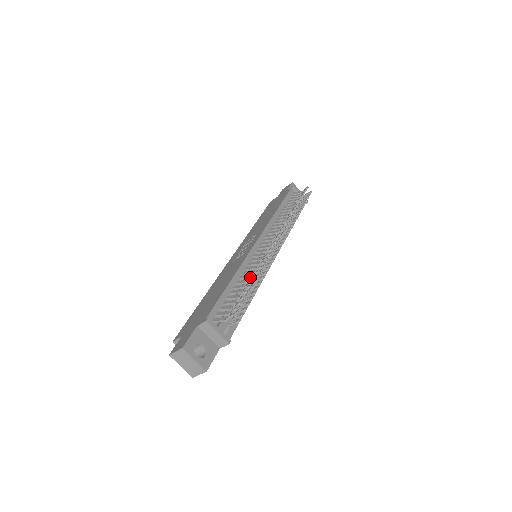
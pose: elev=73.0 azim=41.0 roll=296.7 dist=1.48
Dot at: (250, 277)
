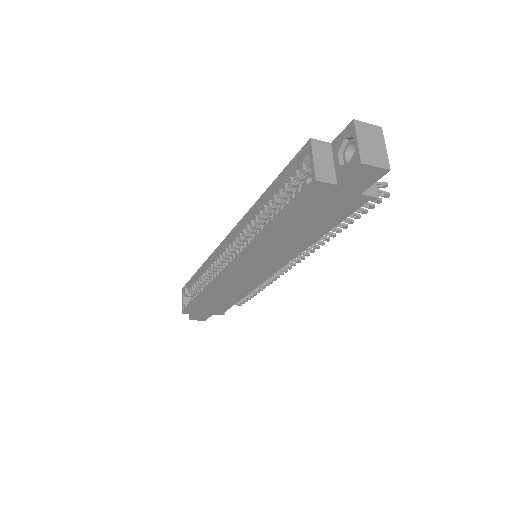
Dot at: occluded
